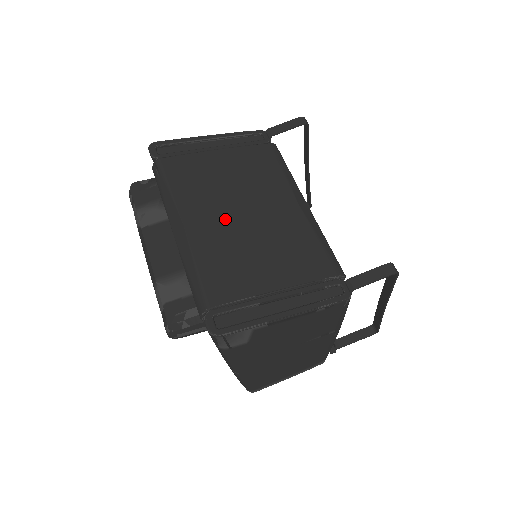
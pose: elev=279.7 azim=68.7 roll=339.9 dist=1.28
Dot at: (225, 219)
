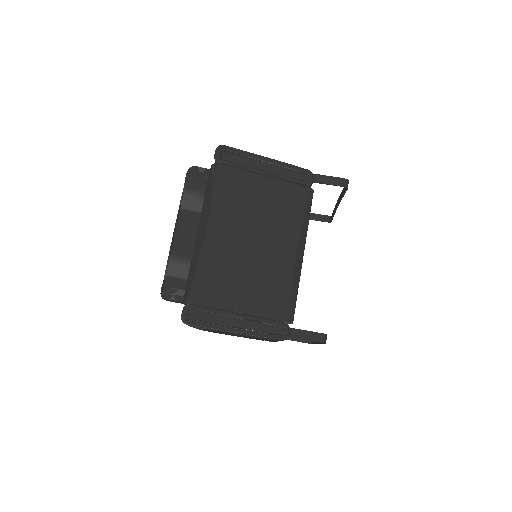
Dot at: (237, 240)
